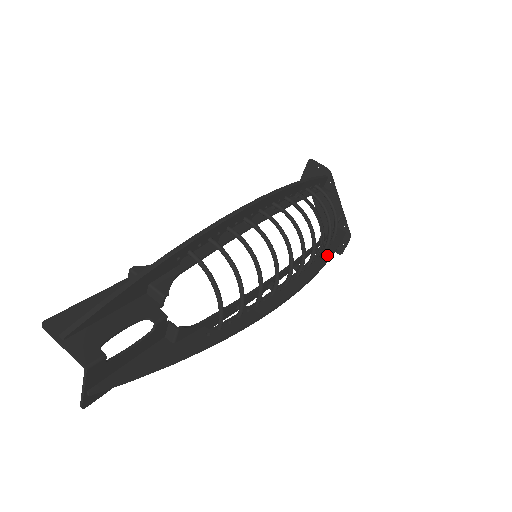
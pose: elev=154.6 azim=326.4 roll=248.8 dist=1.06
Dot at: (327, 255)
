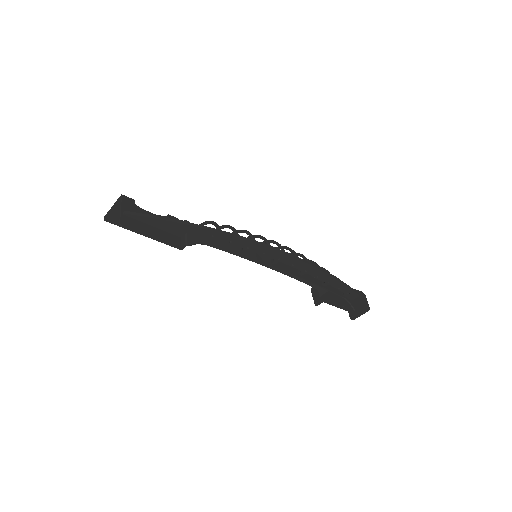
Dot at: (332, 278)
